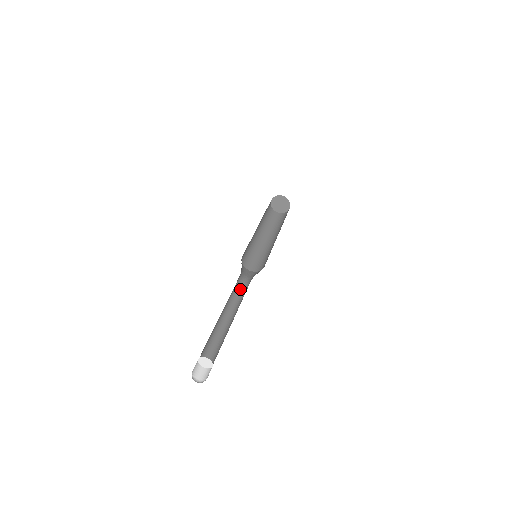
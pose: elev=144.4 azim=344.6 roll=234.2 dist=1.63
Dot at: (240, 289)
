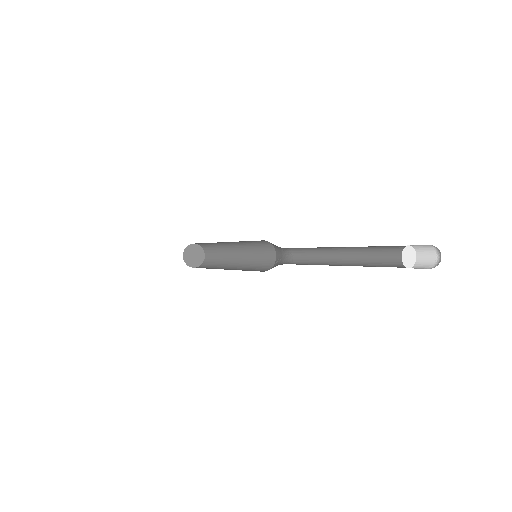
Dot at: occluded
